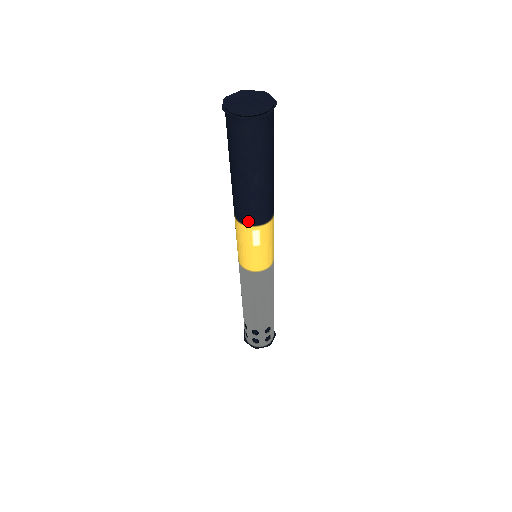
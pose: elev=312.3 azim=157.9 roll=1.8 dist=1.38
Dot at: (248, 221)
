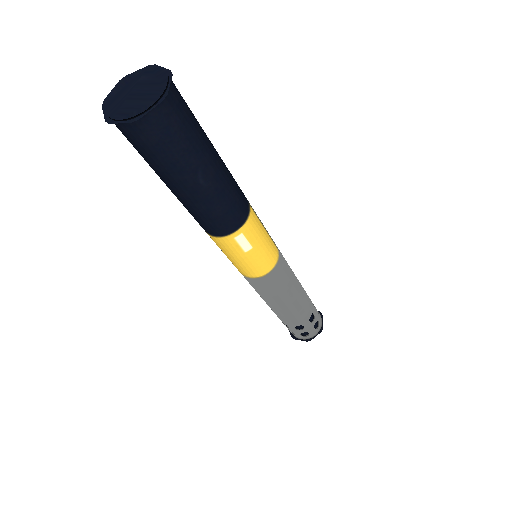
Dot at: (223, 231)
